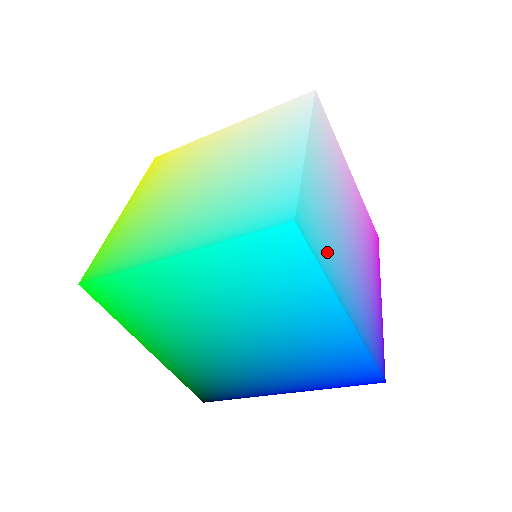
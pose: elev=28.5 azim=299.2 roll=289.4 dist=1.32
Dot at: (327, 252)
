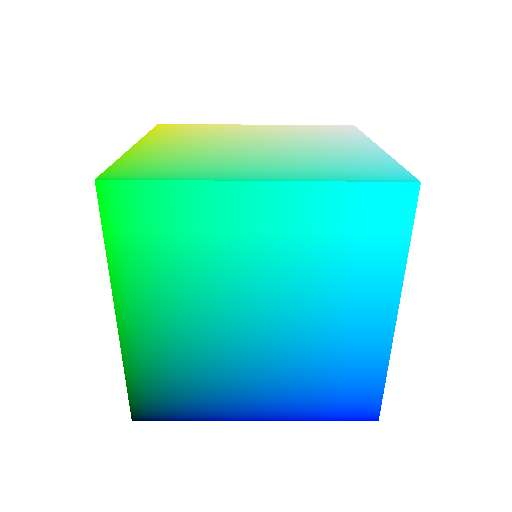
Dot at: occluded
